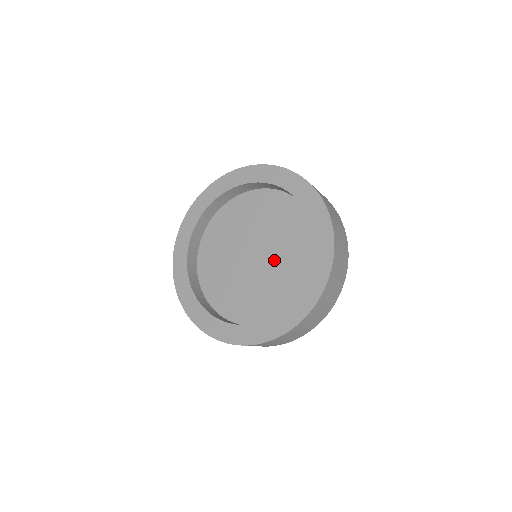
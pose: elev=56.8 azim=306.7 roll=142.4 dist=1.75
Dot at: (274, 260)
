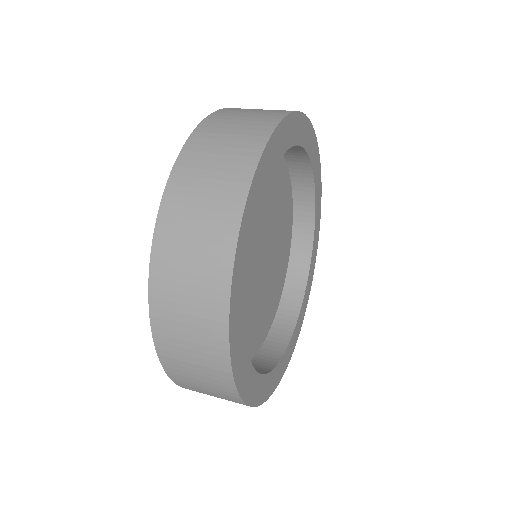
Dot at: occluded
